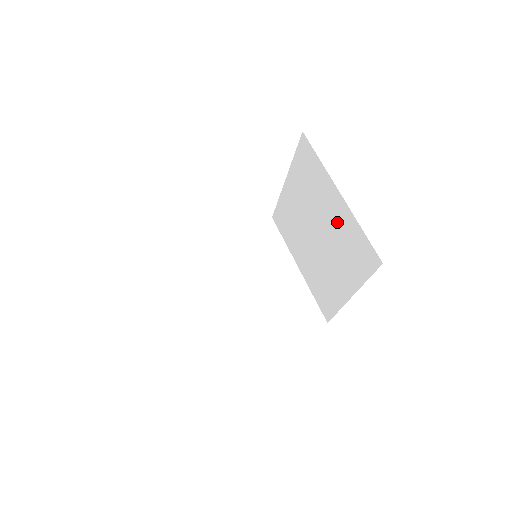
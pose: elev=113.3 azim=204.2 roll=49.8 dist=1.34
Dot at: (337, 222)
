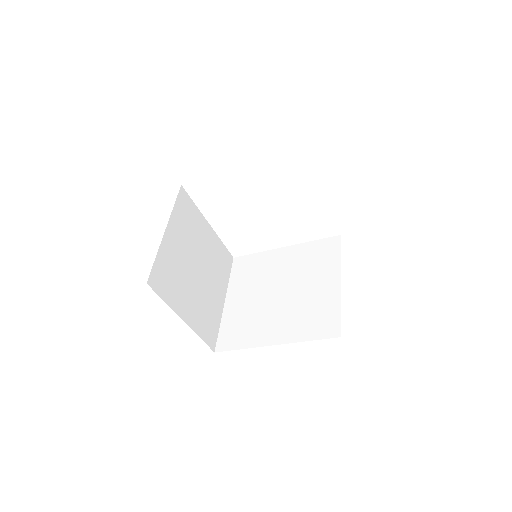
Dot at: (317, 294)
